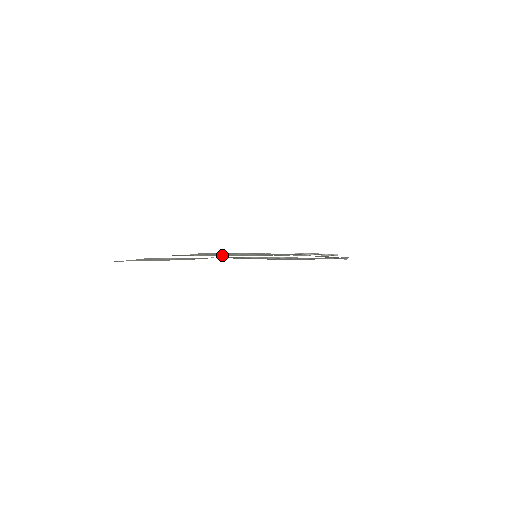
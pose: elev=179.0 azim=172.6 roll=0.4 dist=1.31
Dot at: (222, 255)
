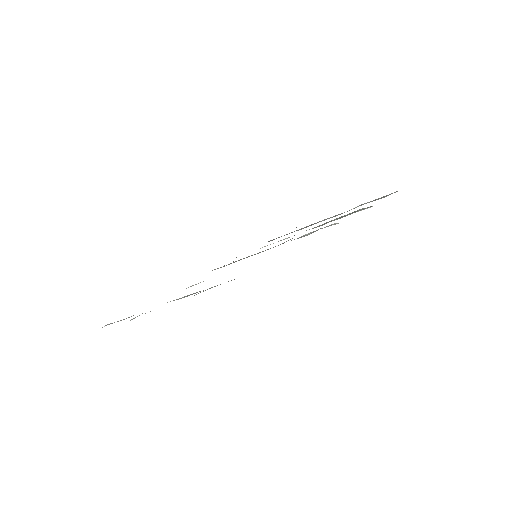
Dot at: (239, 260)
